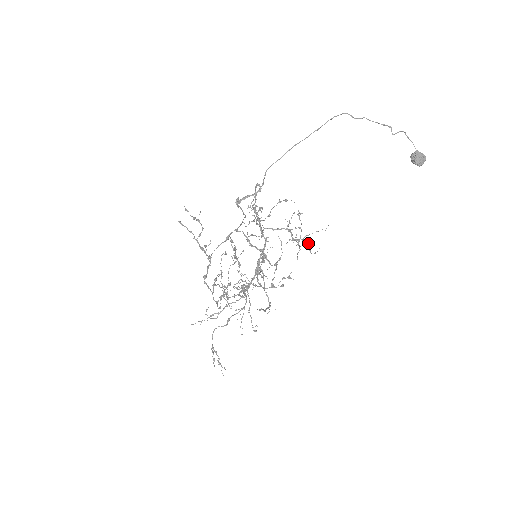
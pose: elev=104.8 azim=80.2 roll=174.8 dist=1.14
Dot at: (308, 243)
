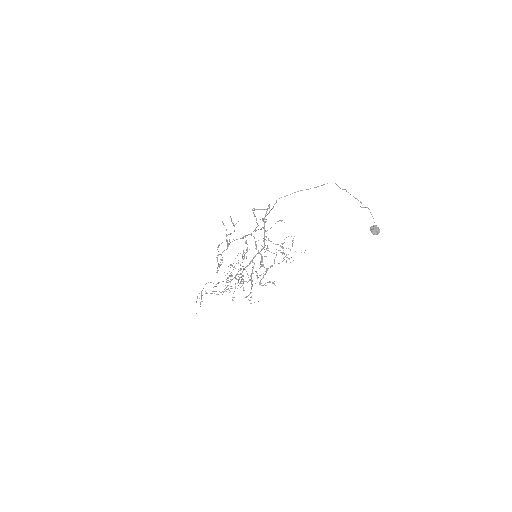
Dot at: occluded
